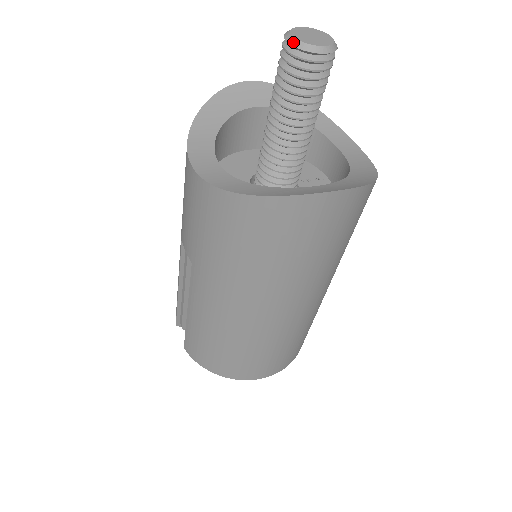
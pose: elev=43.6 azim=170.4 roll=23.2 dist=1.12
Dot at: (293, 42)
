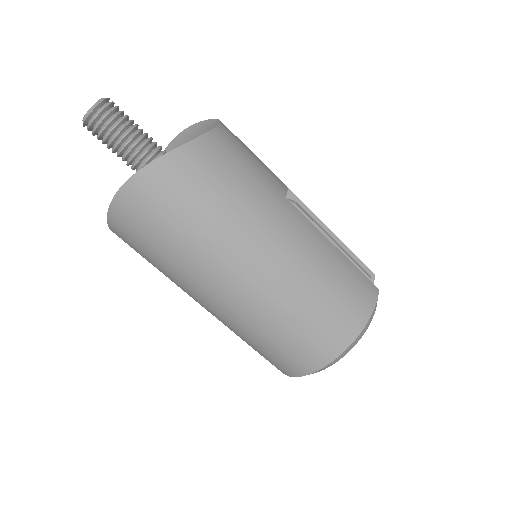
Dot at: occluded
